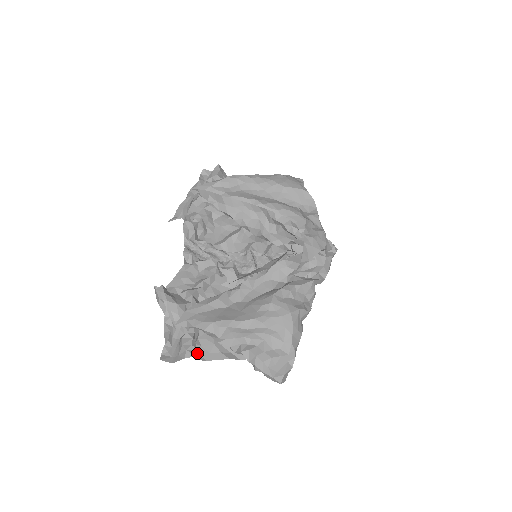
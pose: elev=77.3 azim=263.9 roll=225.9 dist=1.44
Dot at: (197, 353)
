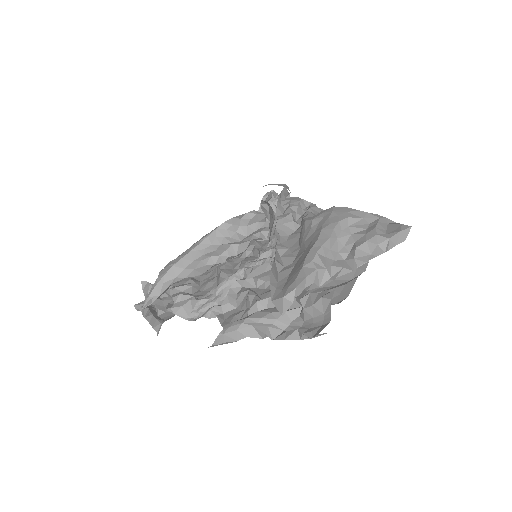
Dot at: occluded
